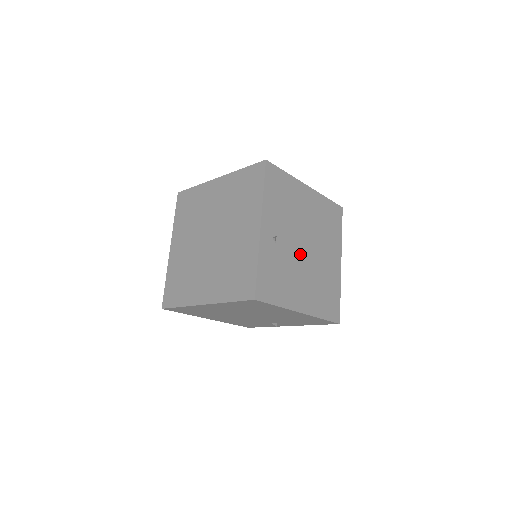
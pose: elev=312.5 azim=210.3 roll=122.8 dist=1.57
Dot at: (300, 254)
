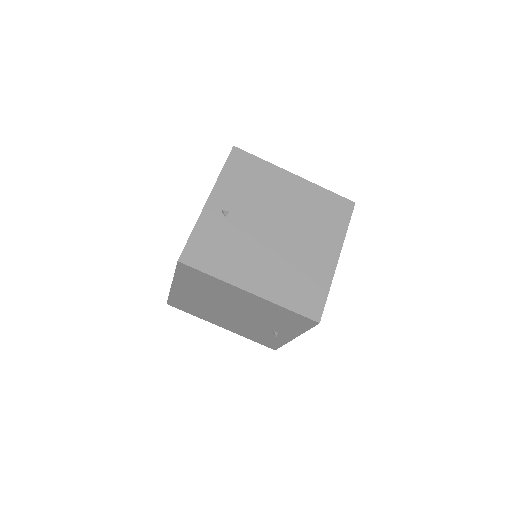
Dot at: (263, 235)
